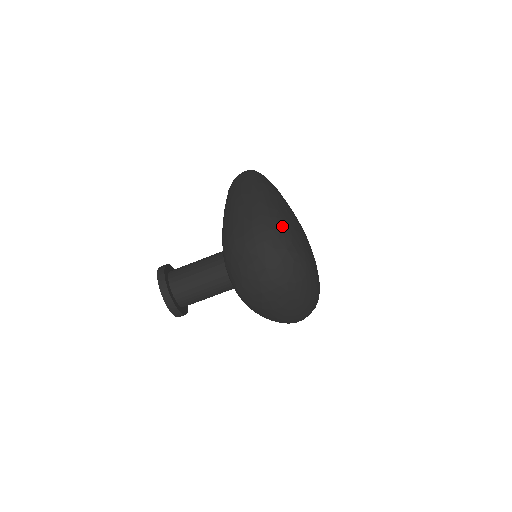
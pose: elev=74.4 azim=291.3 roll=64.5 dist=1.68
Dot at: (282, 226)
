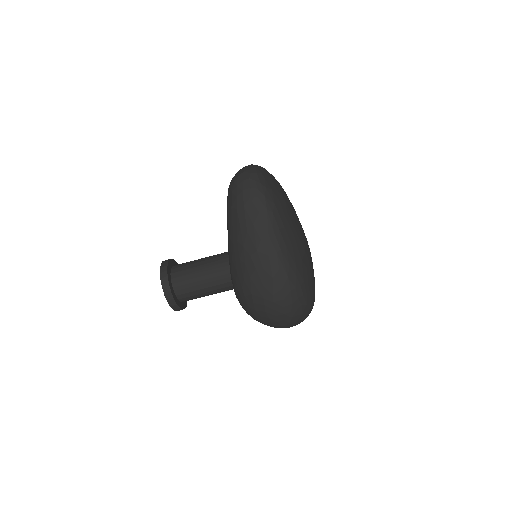
Dot at: (300, 295)
